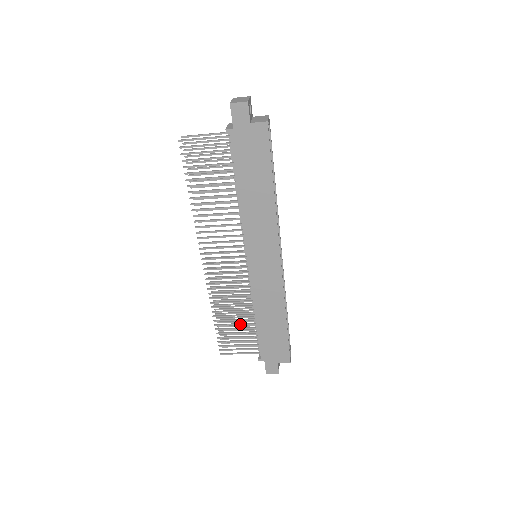
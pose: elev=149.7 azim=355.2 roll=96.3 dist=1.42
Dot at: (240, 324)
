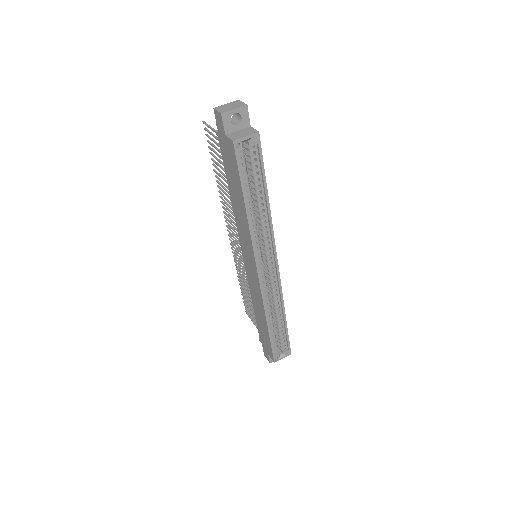
Dot at: (251, 301)
